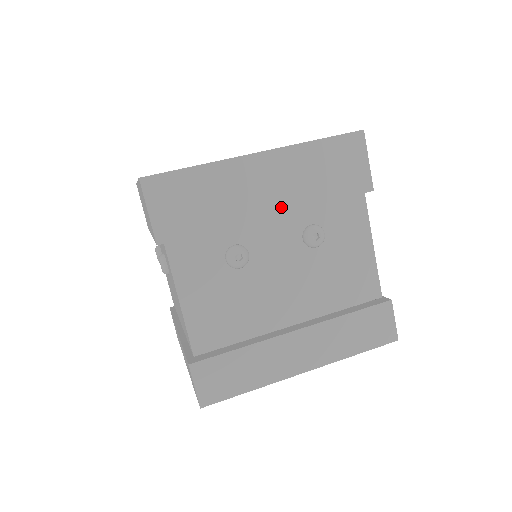
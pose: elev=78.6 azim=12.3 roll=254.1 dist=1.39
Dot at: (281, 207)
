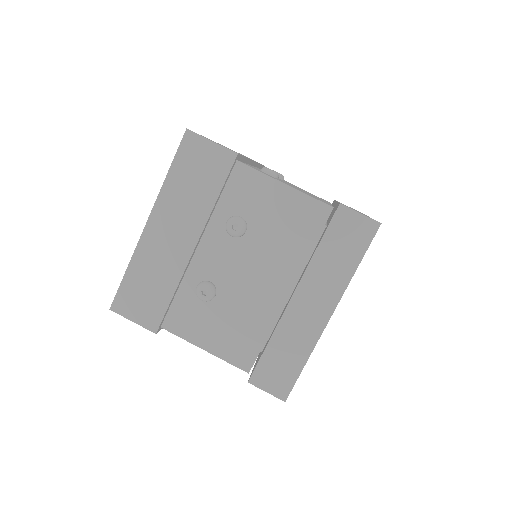
Dot at: occluded
